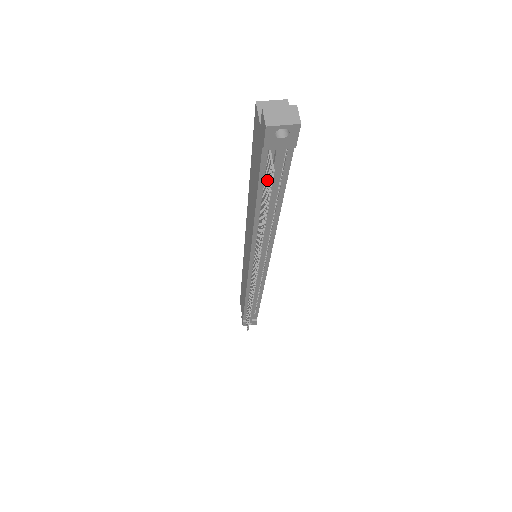
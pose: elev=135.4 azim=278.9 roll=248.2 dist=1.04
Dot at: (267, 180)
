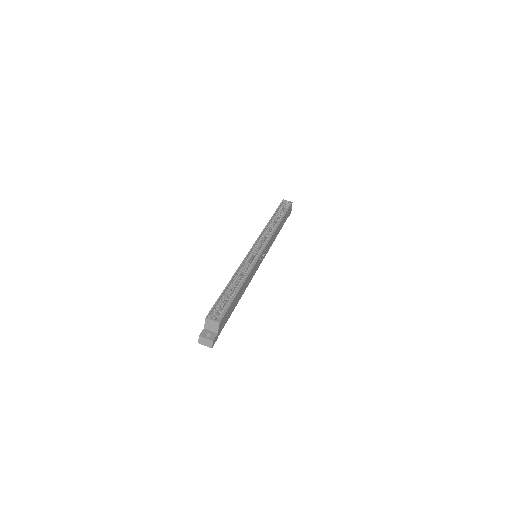
Dot at: occluded
